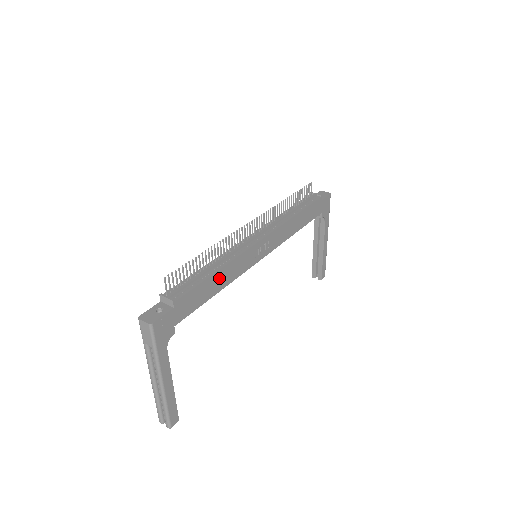
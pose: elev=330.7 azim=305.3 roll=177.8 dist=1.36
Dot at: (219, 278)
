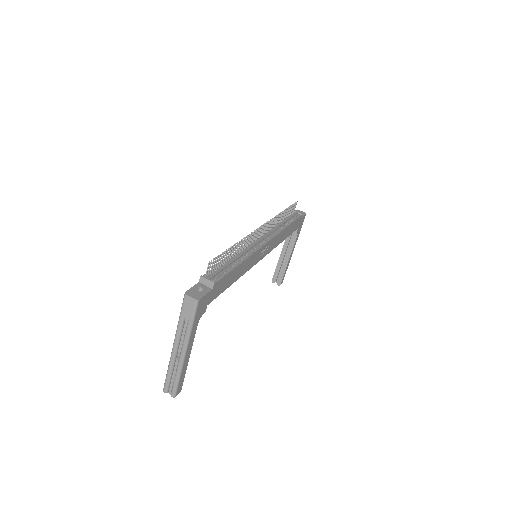
Dot at: (239, 270)
